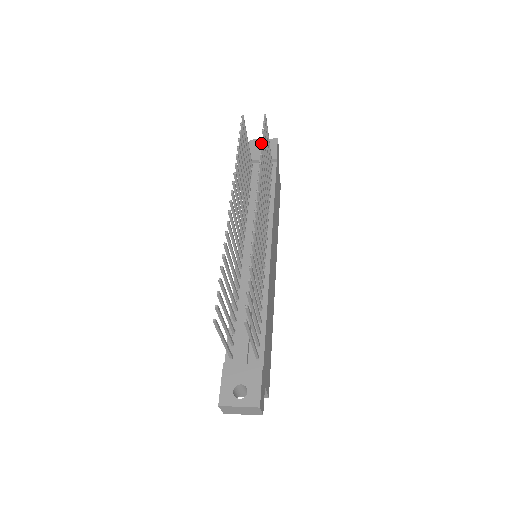
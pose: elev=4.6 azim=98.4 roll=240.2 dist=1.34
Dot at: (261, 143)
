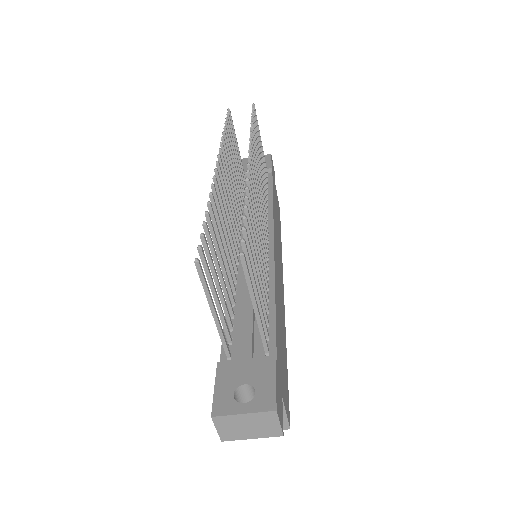
Dot at: occluded
